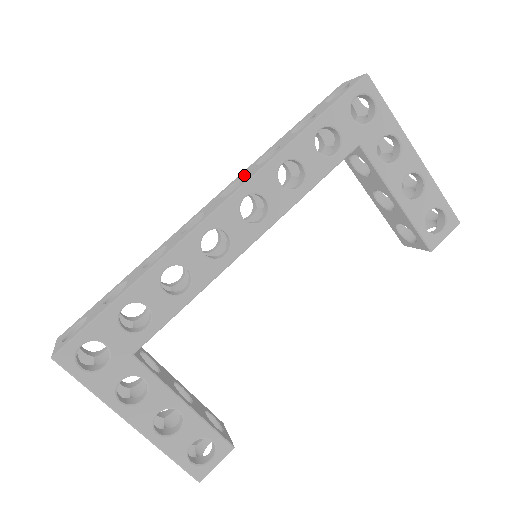
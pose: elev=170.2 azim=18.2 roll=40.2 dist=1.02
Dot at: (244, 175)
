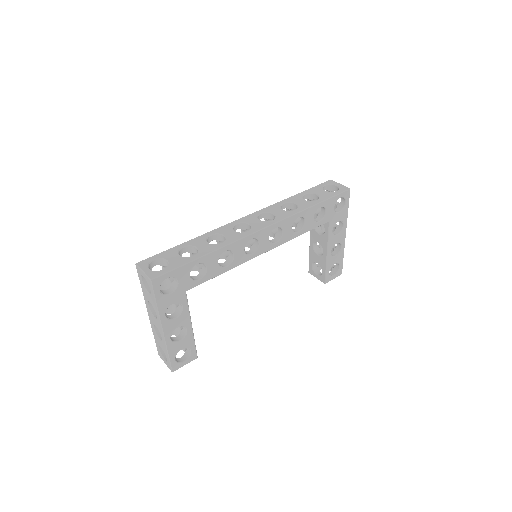
Dot at: (274, 211)
